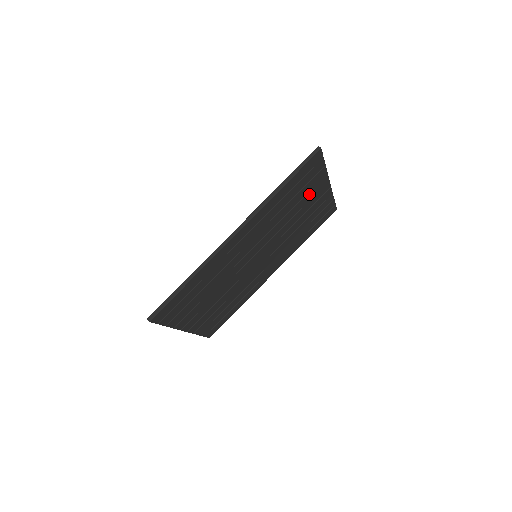
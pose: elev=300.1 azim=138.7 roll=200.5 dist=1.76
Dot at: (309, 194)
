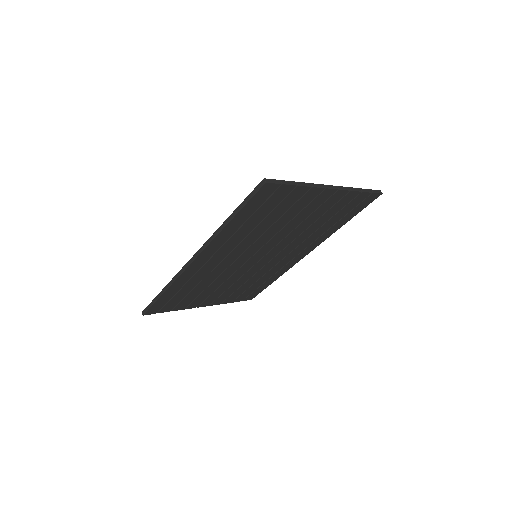
Dot at: (295, 207)
